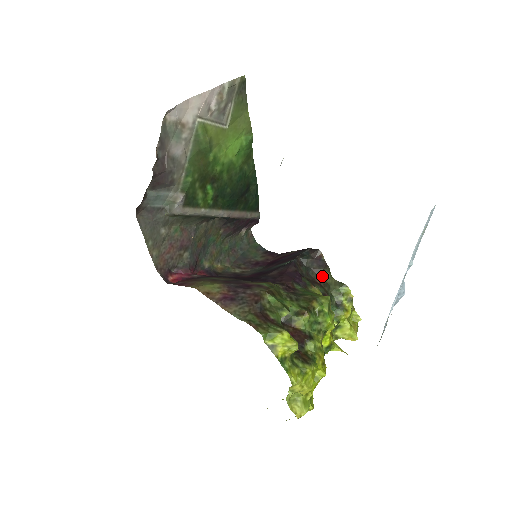
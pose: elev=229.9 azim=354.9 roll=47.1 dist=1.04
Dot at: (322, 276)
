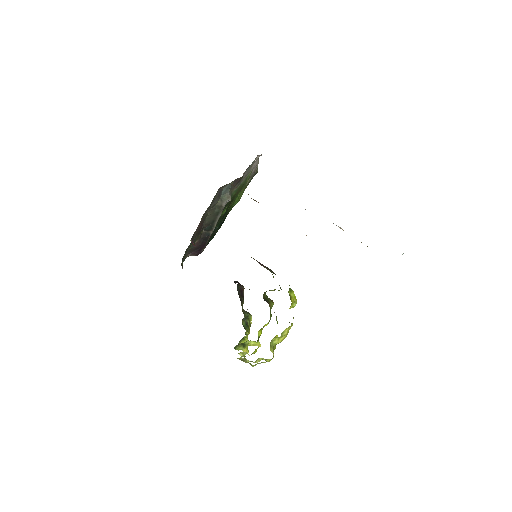
Dot at: (242, 302)
